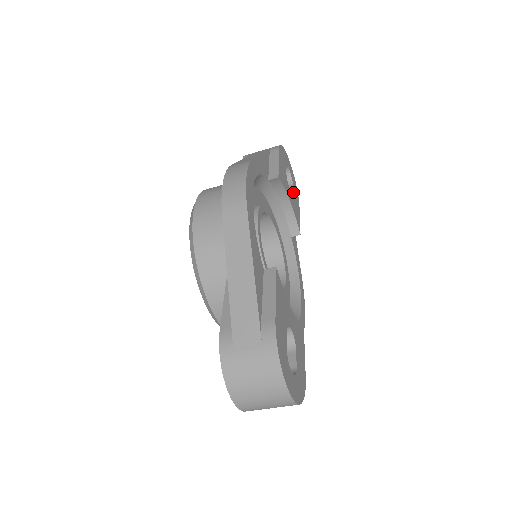
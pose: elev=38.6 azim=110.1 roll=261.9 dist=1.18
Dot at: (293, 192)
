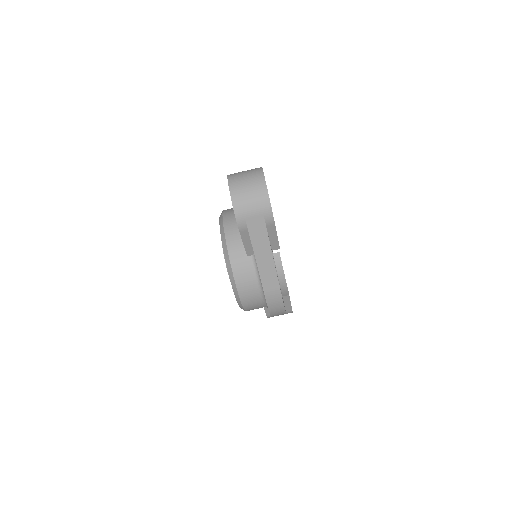
Dot at: occluded
